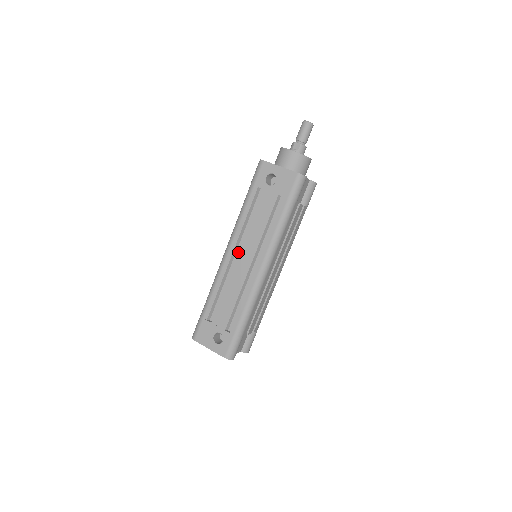
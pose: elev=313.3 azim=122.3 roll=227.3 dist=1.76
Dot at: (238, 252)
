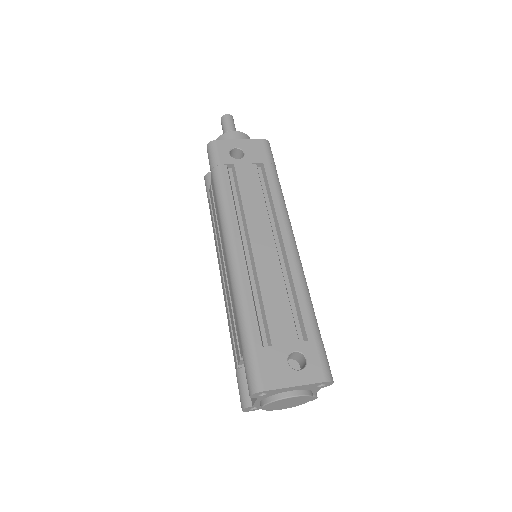
Dot at: (249, 238)
